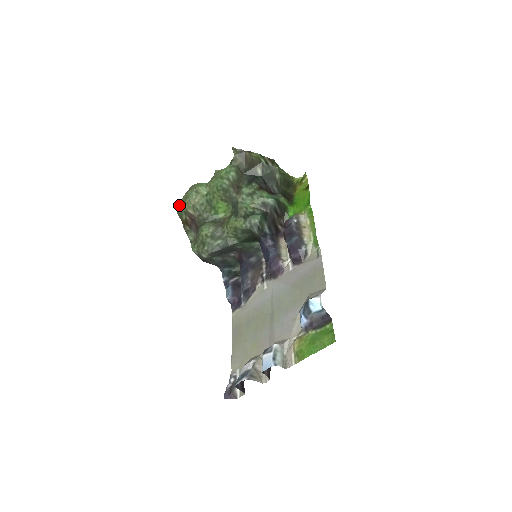
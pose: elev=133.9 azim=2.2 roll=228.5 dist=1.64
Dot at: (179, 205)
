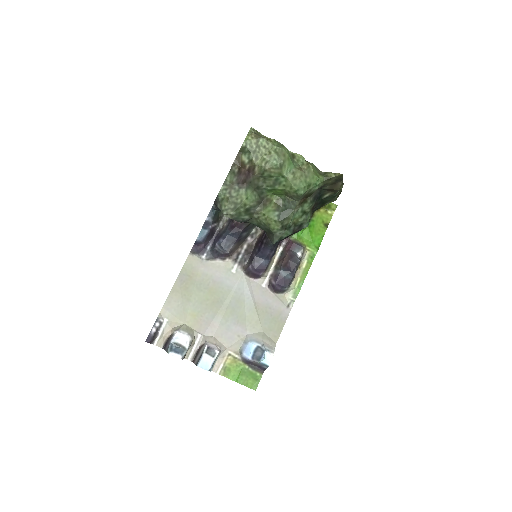
Dot at: (253, 141)
